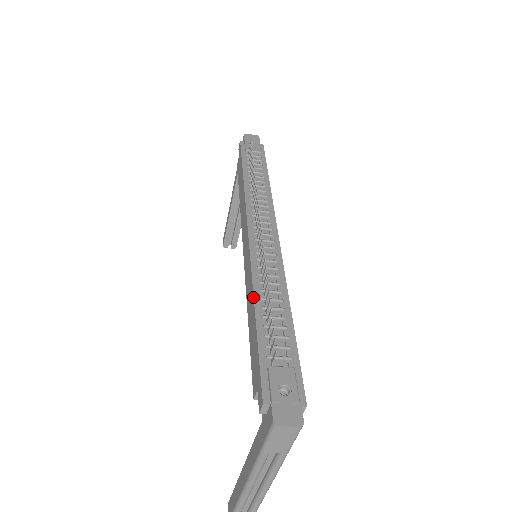
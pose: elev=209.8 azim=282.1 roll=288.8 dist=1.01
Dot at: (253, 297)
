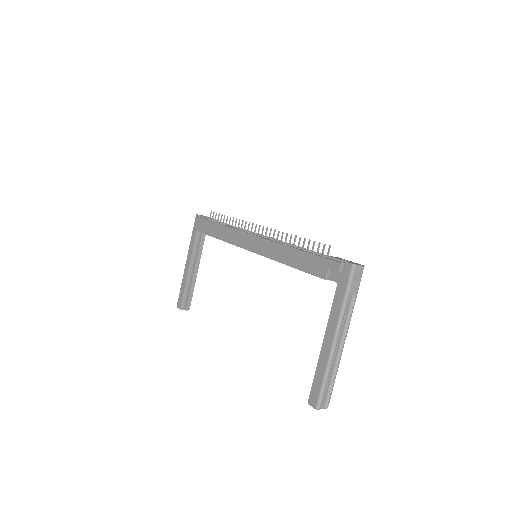
Dot at: (289, 247)
